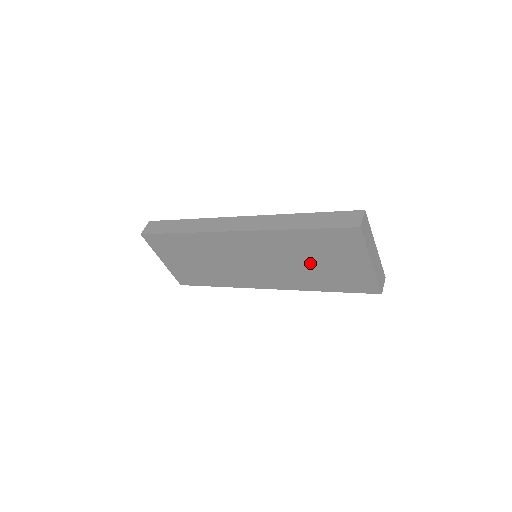
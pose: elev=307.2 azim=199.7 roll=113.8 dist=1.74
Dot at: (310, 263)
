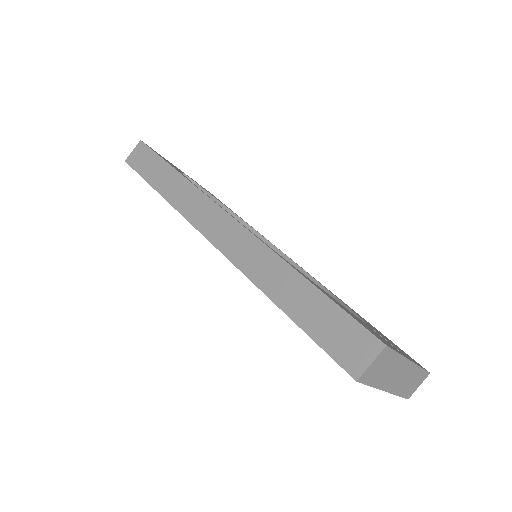
Dot at: occluded
